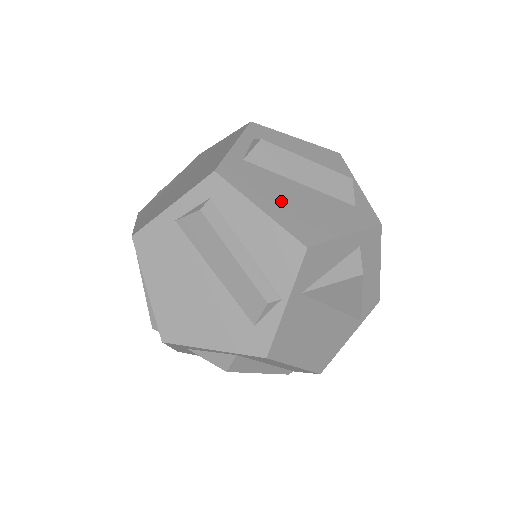
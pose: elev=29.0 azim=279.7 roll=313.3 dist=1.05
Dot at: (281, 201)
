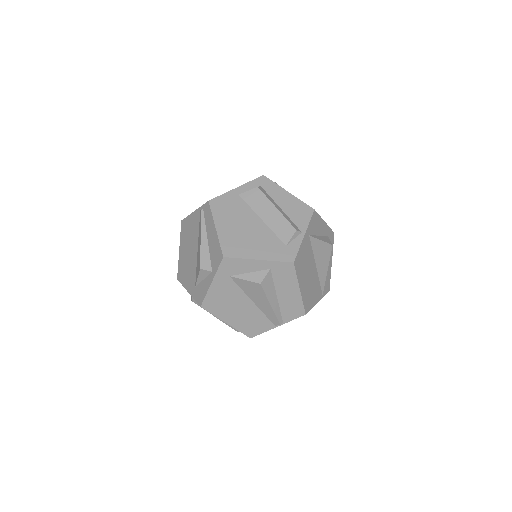
Dot at: occluded
